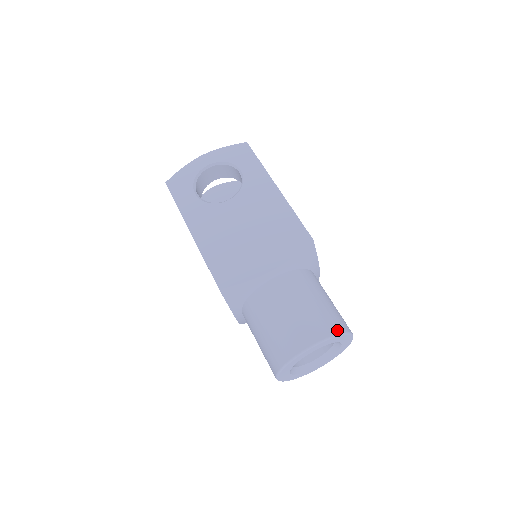
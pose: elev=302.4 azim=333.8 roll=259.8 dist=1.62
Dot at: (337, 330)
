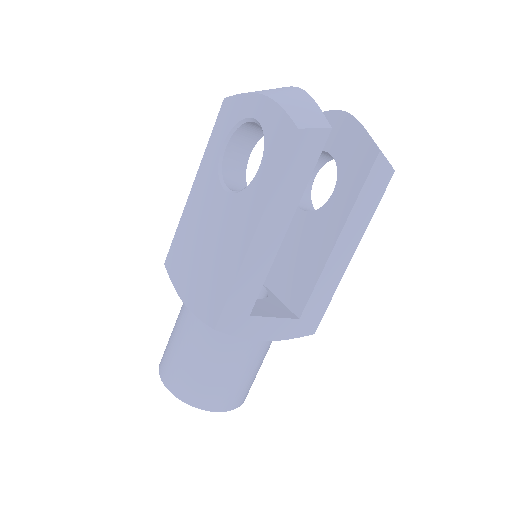
Dot at: (184, 398)
